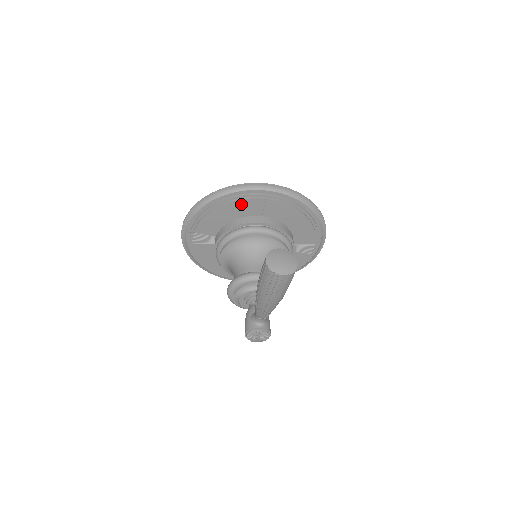
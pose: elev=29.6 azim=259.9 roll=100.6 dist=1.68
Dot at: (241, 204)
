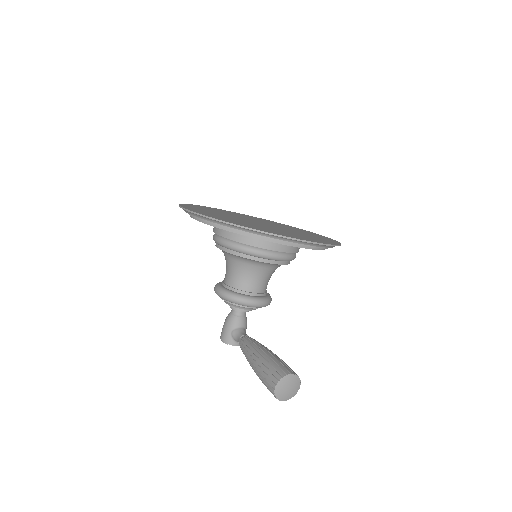
Dot at: occluded
